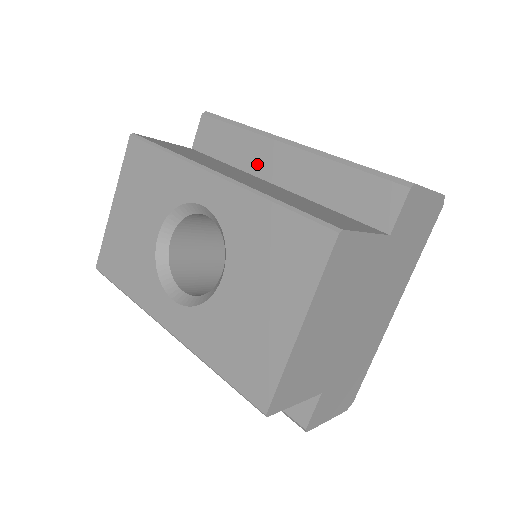
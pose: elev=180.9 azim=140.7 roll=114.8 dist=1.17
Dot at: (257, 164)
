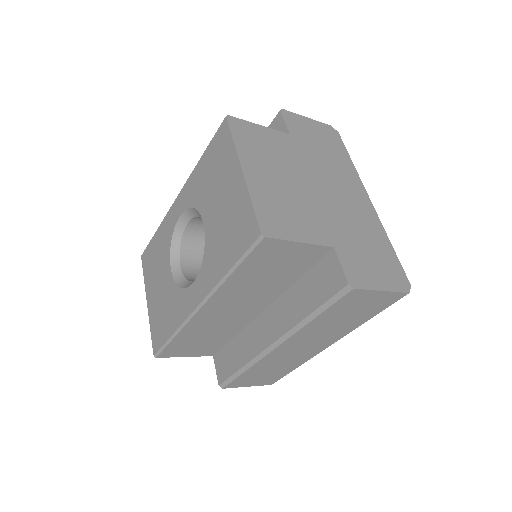
Dot at: occluded
